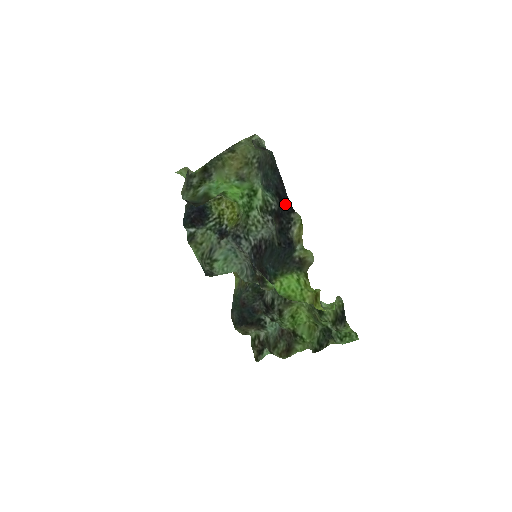
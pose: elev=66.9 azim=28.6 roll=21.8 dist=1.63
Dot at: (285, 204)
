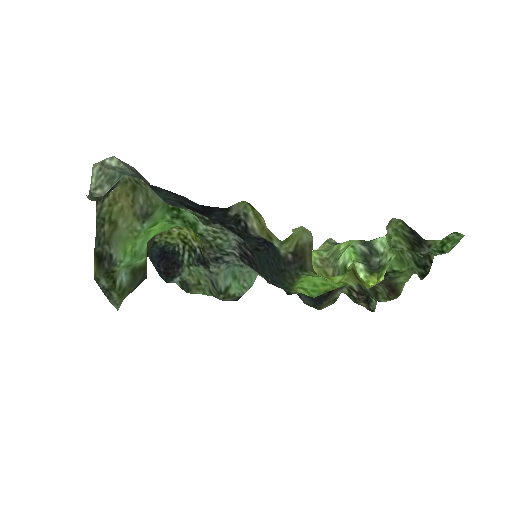
Dot at: (209, 212)
